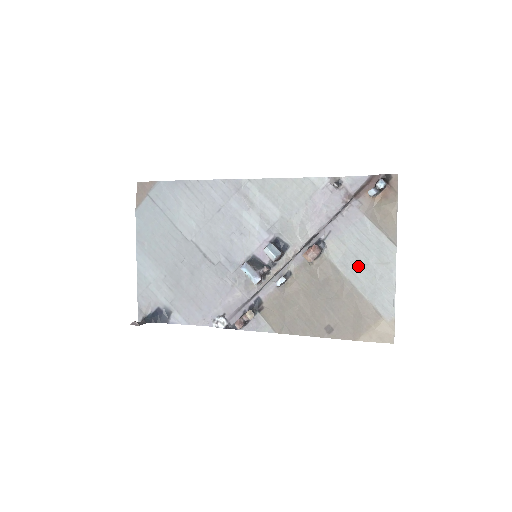
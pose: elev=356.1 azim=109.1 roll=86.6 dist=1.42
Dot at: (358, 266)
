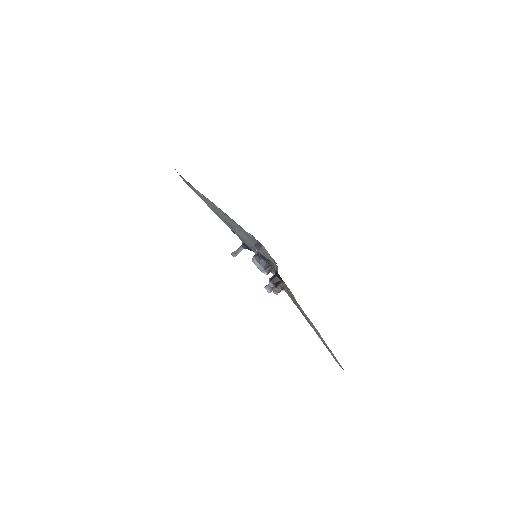
Dot at: occluded
